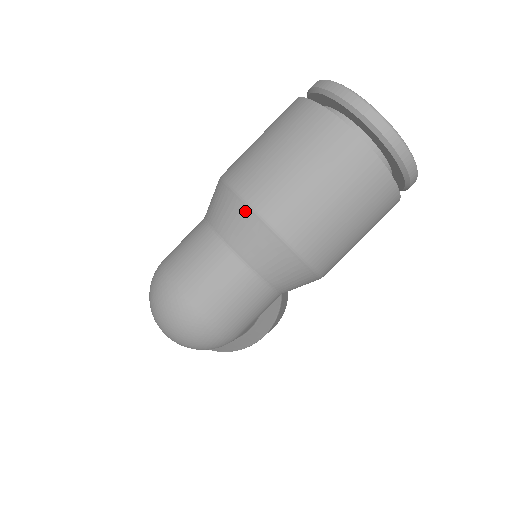
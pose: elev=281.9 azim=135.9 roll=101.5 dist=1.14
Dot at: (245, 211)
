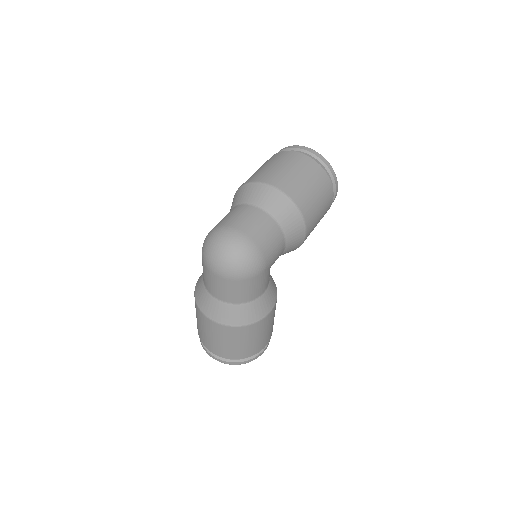
Dot at: (261, 186)
